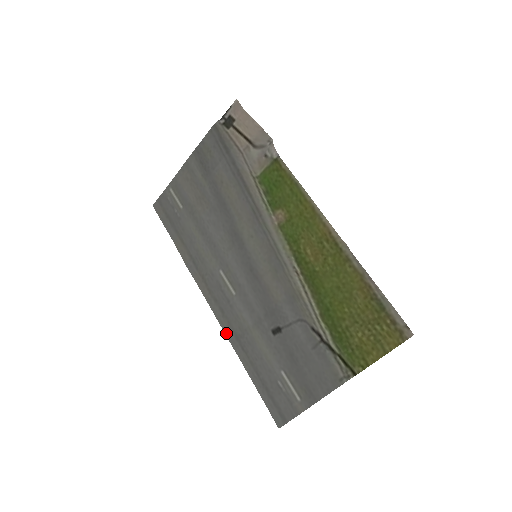
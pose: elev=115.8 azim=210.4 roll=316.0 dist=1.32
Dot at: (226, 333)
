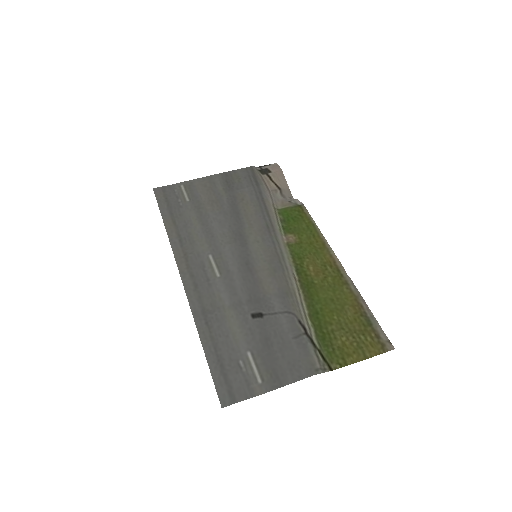
Dot at: (191, 305)
